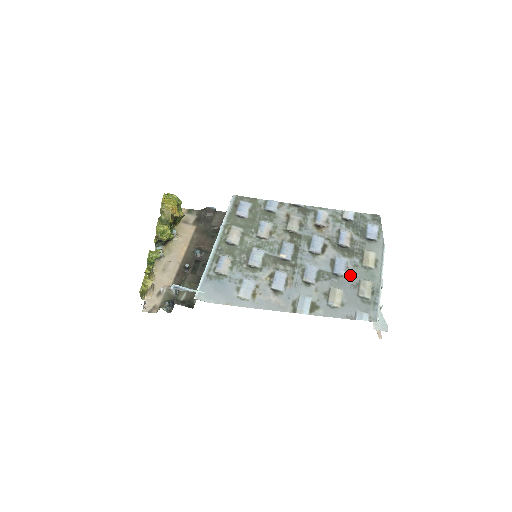
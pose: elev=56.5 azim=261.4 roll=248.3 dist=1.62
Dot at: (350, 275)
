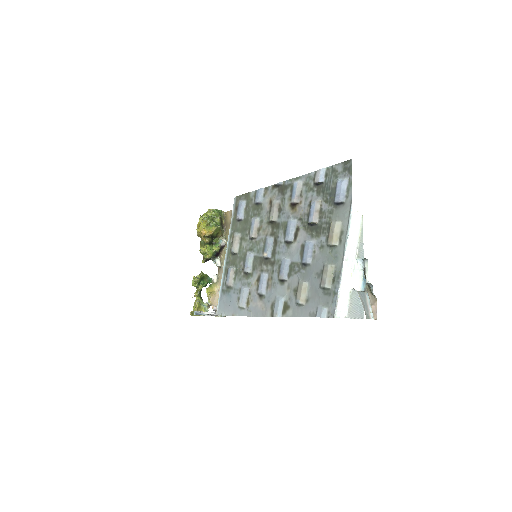
Dot at: (316, 261)
